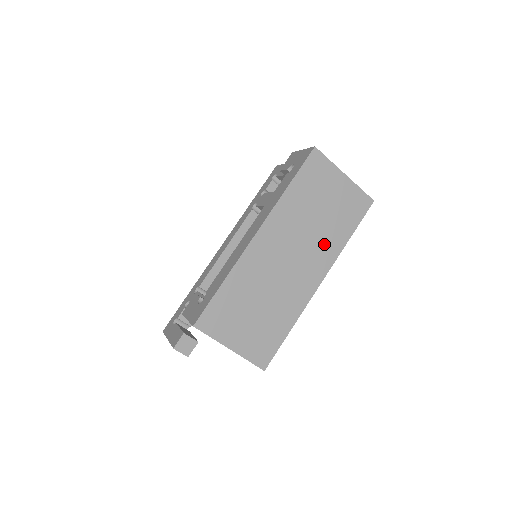
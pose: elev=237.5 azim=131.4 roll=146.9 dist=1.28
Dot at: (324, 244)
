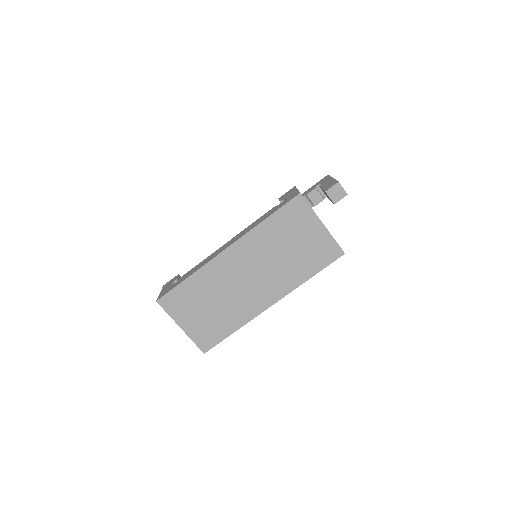
Dot at: (285, 275)
